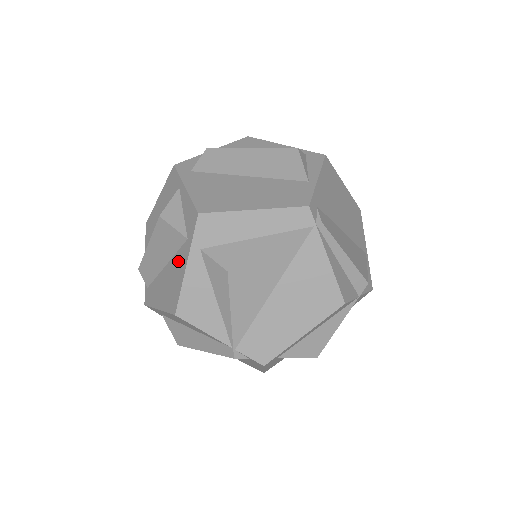
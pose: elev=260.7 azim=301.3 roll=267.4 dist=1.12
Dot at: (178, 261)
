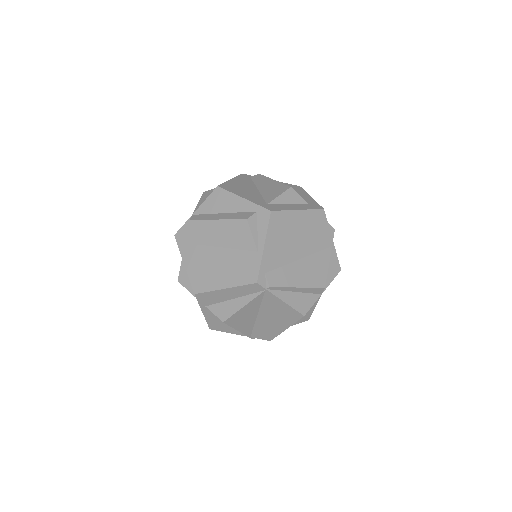
Dot at: occluded
